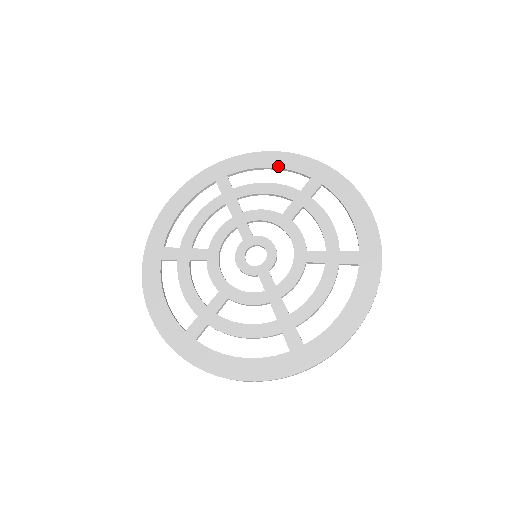
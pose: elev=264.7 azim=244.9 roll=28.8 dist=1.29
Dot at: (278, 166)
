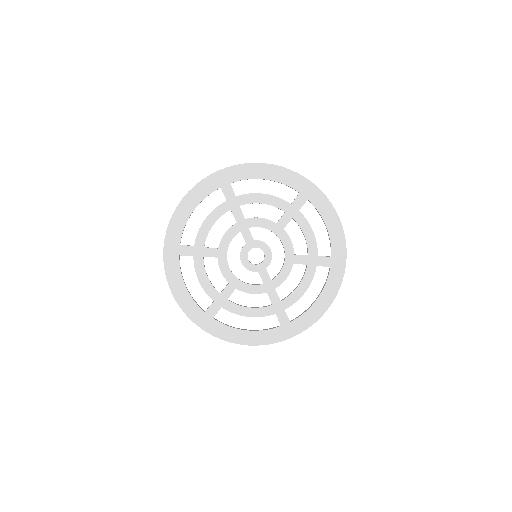
Dot at: (274, 179)
